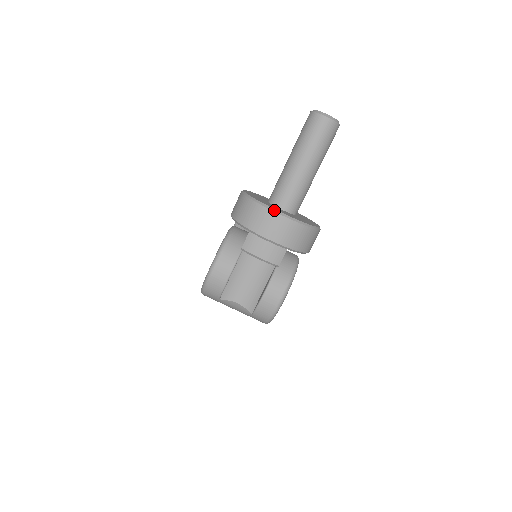
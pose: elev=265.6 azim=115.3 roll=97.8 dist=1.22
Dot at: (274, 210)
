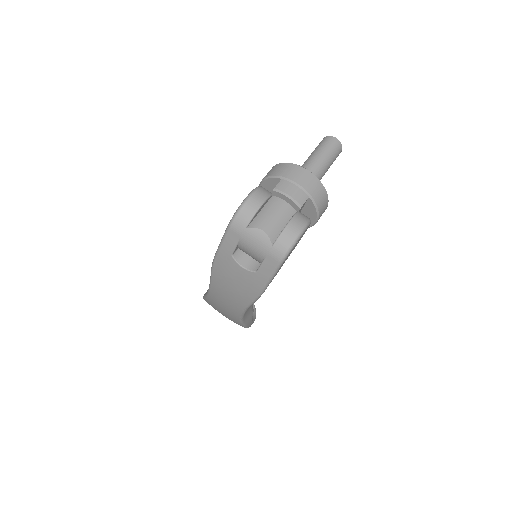
Dot at: (303, 167)
